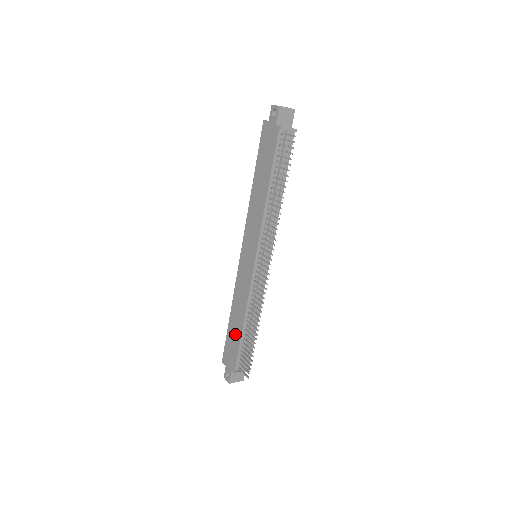
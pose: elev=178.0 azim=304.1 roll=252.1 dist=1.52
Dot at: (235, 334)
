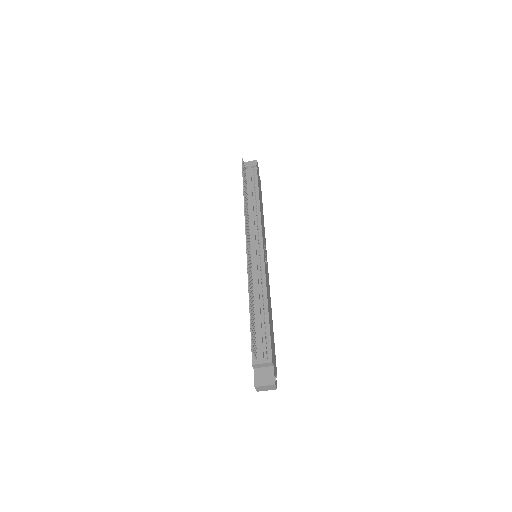
Dot at: occluded
